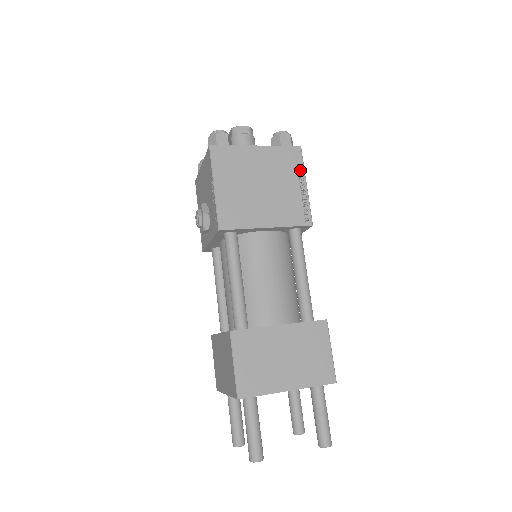
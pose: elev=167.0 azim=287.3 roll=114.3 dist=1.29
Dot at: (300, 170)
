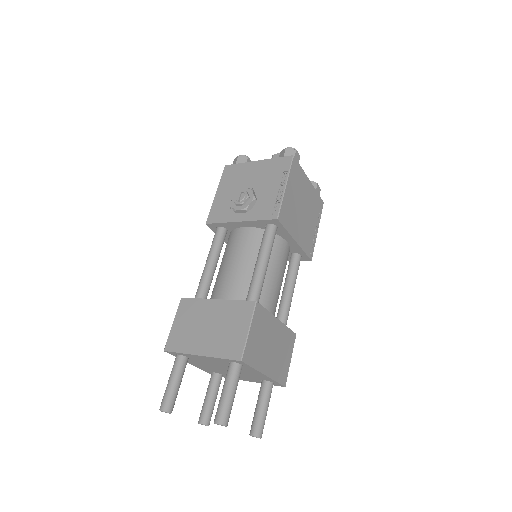
Dot at: (319, 218)
